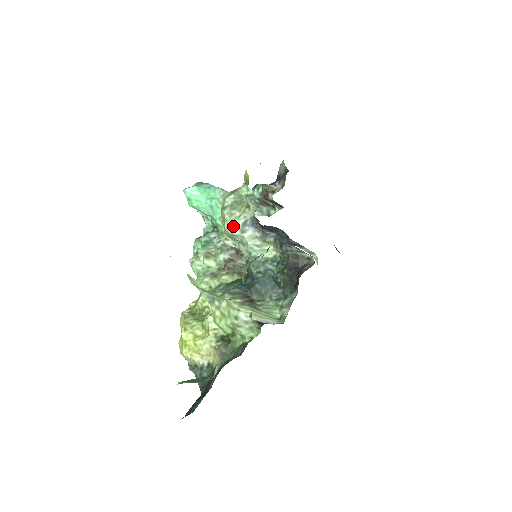
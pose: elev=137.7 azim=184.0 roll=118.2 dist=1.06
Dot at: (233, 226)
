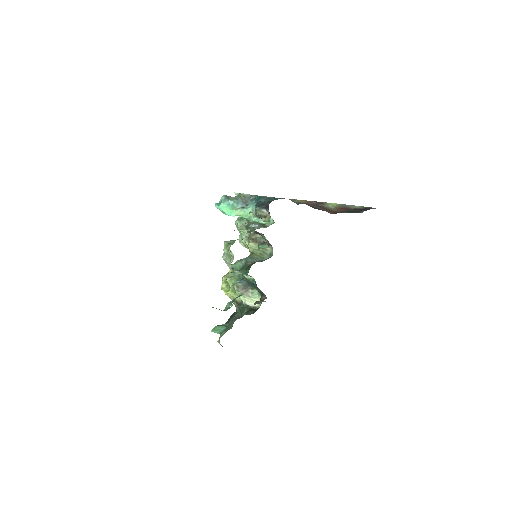
Dot at: occluded
